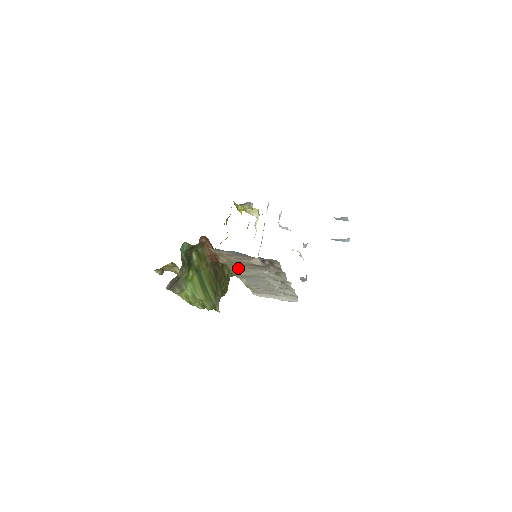
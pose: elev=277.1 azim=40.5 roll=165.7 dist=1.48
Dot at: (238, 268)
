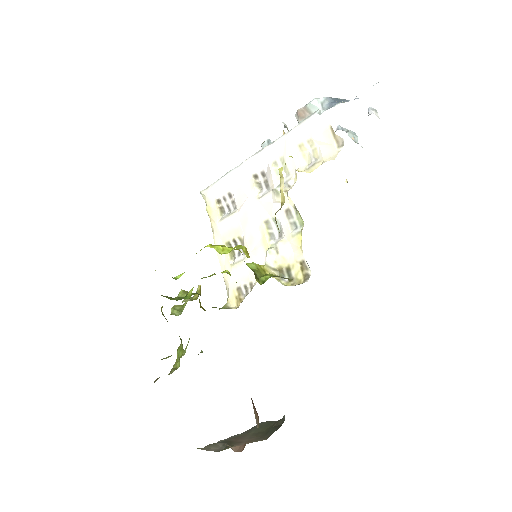
Dot at: occluded
